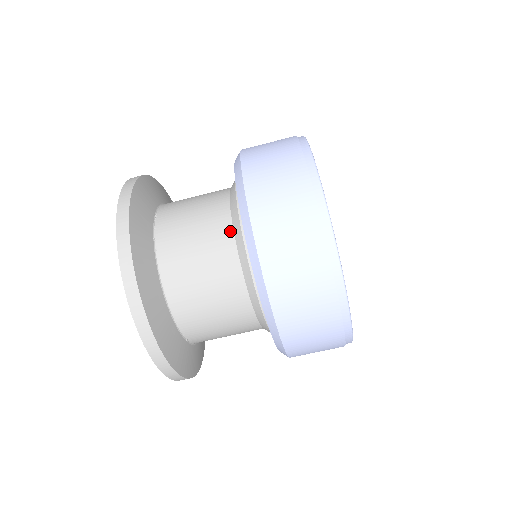
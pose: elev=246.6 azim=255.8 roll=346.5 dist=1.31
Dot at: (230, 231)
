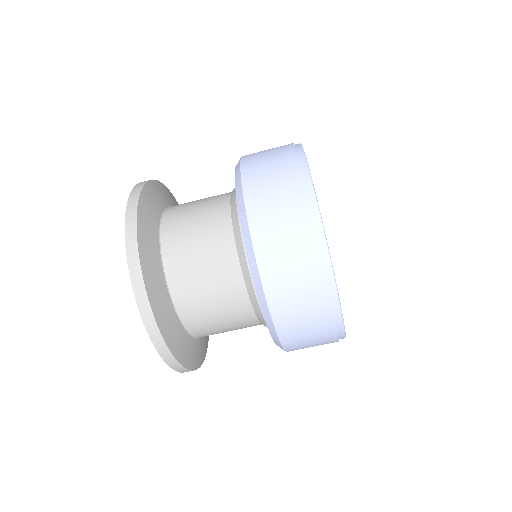
Dot at: (231, 239)
